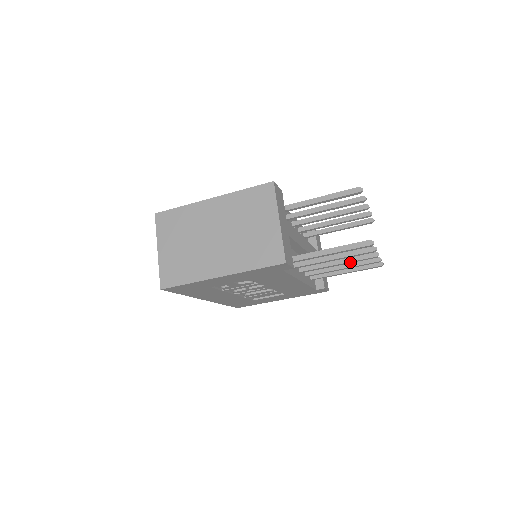
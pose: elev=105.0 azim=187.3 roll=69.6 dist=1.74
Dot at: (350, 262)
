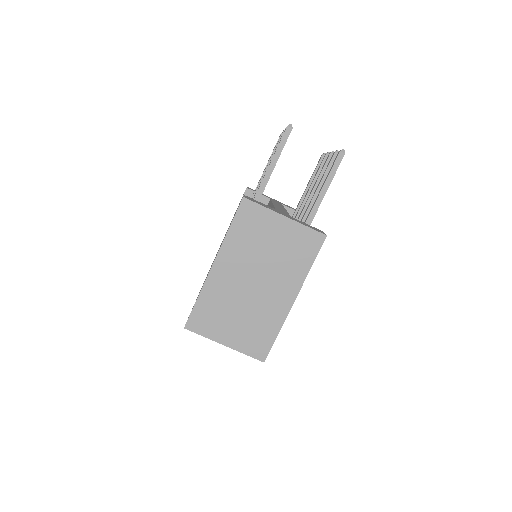
Dot at: occluded
